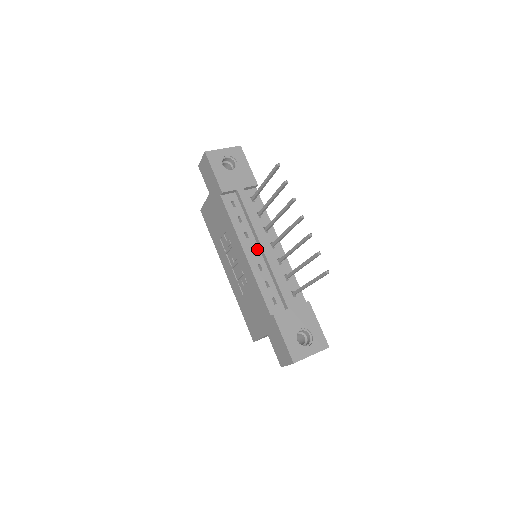
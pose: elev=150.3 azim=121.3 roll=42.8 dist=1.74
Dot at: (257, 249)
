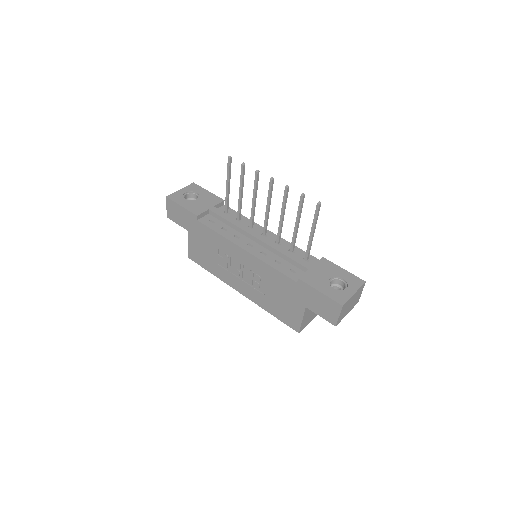
Dot at: (252, 242)
